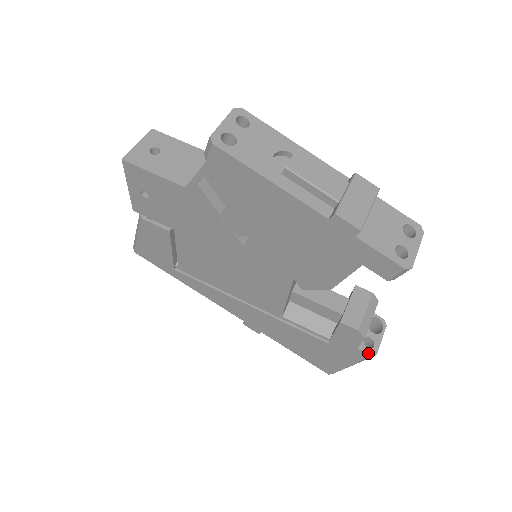
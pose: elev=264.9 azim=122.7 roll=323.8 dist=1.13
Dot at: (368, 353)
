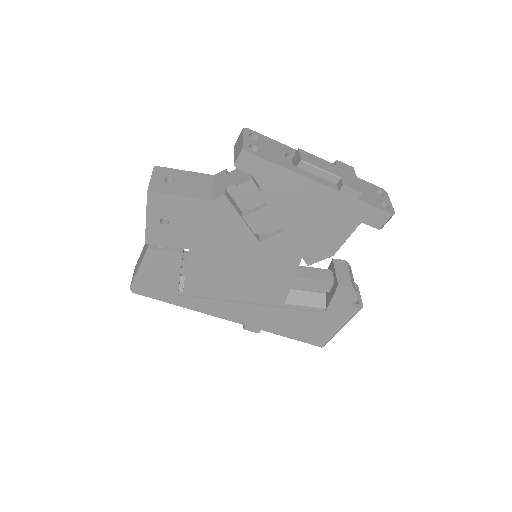
Dot at: (358, 307)
